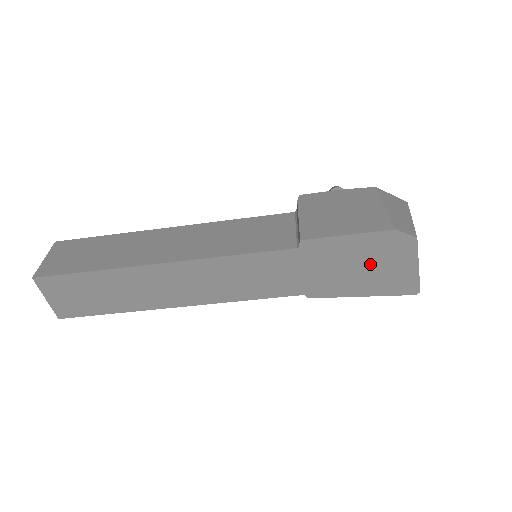
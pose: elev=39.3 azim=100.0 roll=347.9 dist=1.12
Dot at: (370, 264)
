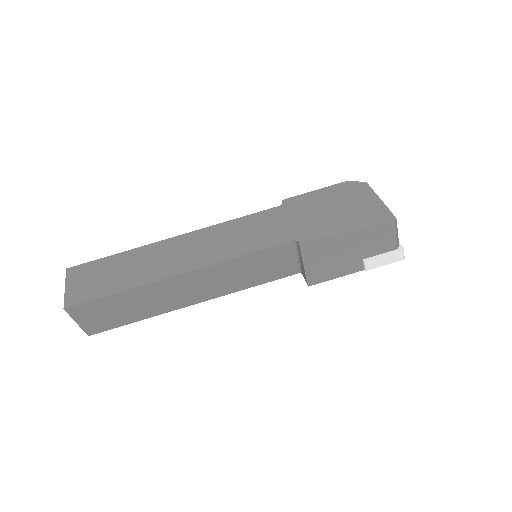
Dot at: (341, 206)
